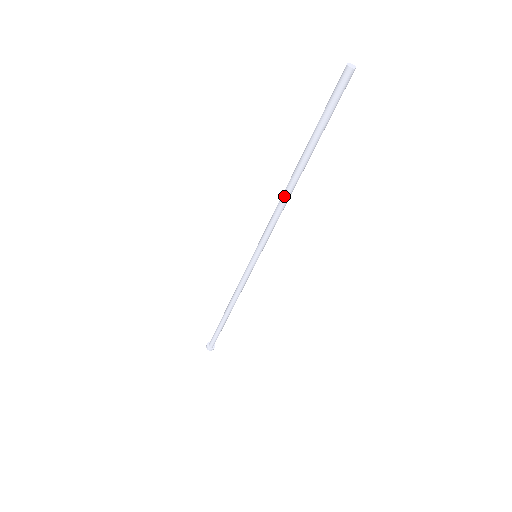
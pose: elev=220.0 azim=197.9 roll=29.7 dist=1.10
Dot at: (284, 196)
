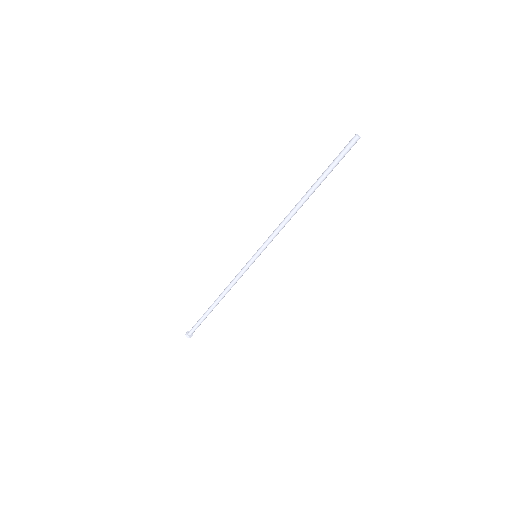
Dot at: (293, 213)
